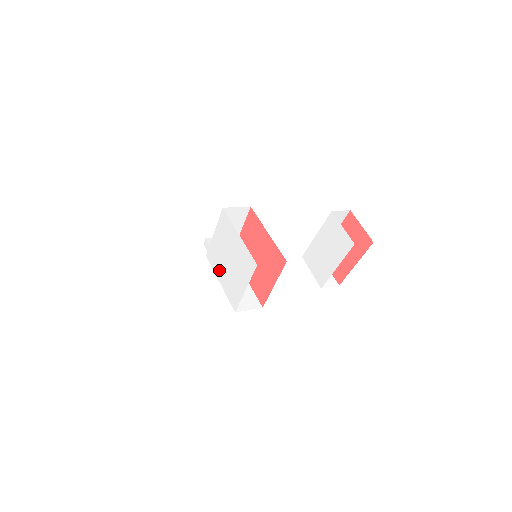
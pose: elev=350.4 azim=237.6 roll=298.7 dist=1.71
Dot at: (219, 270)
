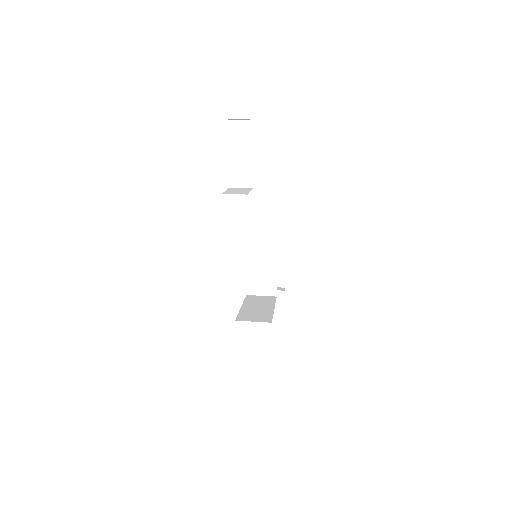
Dot at: occluded
